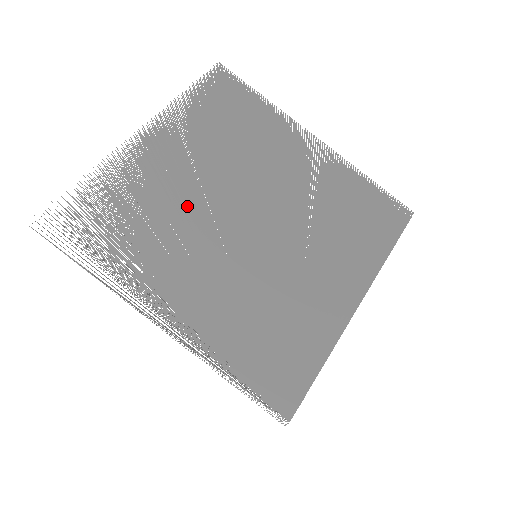
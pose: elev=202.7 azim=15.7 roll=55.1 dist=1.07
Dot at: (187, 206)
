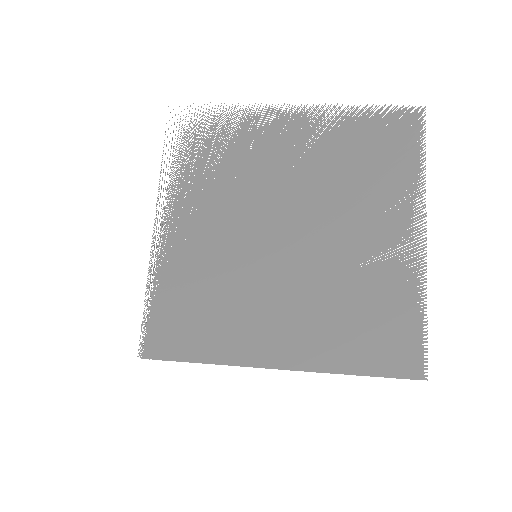
Dot at: (259, 180)
